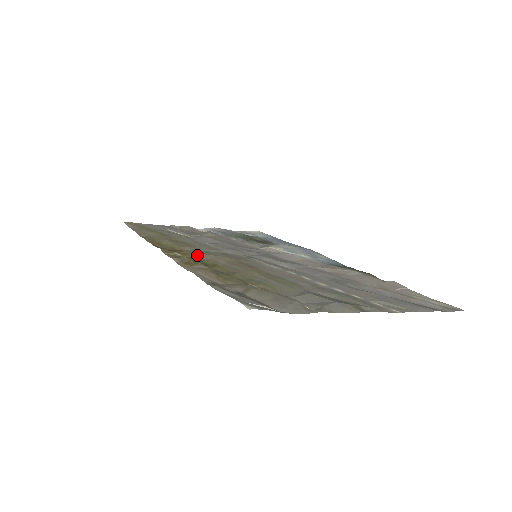
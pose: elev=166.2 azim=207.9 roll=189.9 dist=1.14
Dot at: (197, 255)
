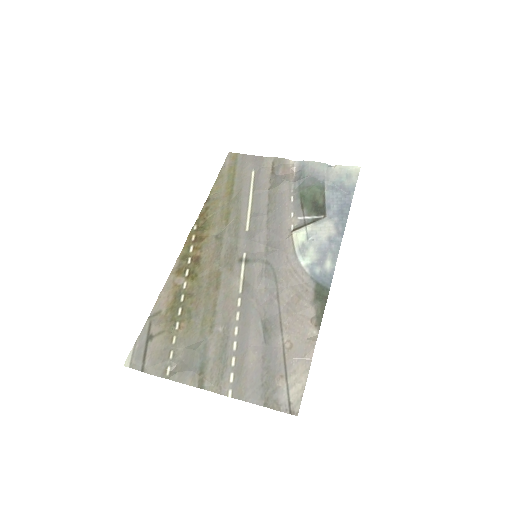
Dot at: (203, 253)
